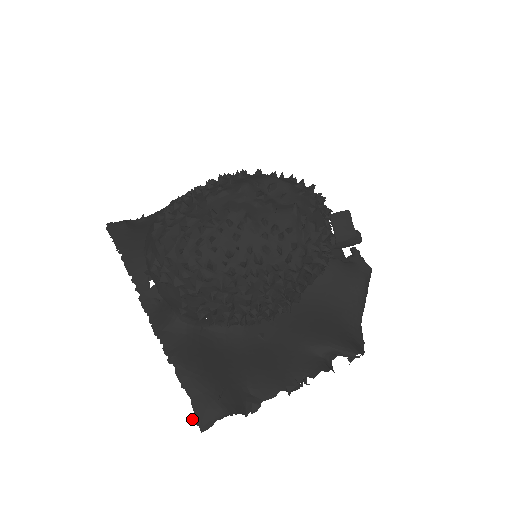
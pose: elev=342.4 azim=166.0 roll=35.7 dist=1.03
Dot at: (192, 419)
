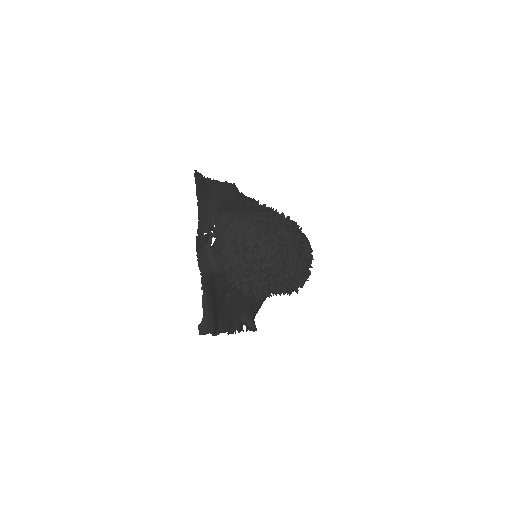
Dot at: (198, 326)
